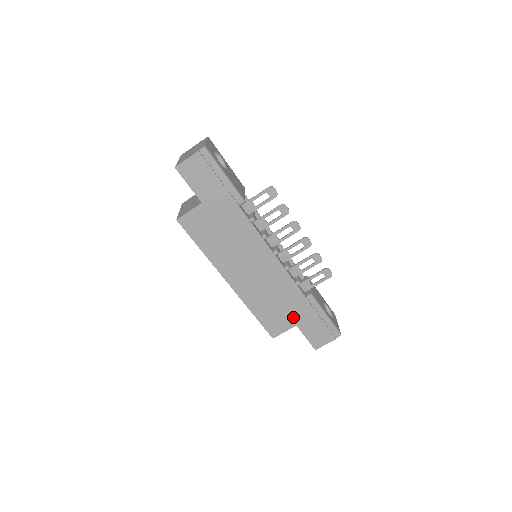
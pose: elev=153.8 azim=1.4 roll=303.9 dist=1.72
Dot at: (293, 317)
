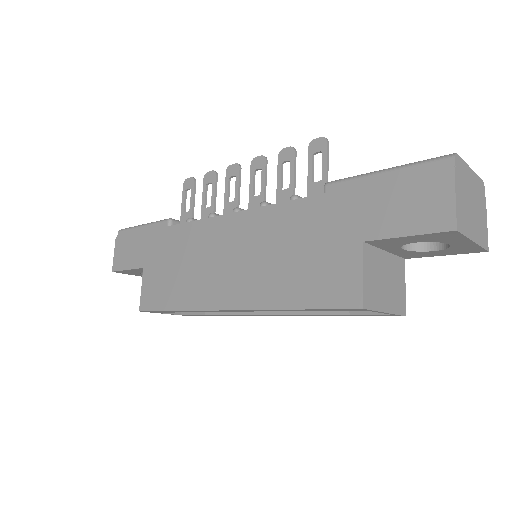
Dot at: (341, 239)
